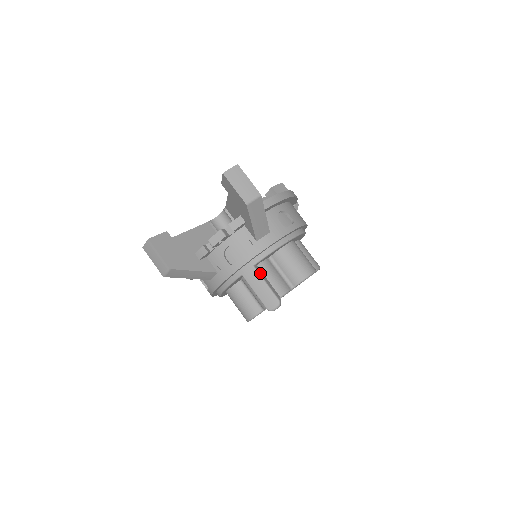
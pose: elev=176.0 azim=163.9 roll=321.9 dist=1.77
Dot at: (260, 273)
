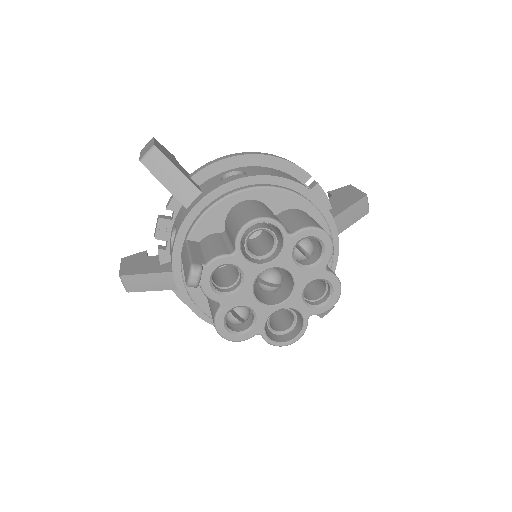
Dot at: (191, 245)
